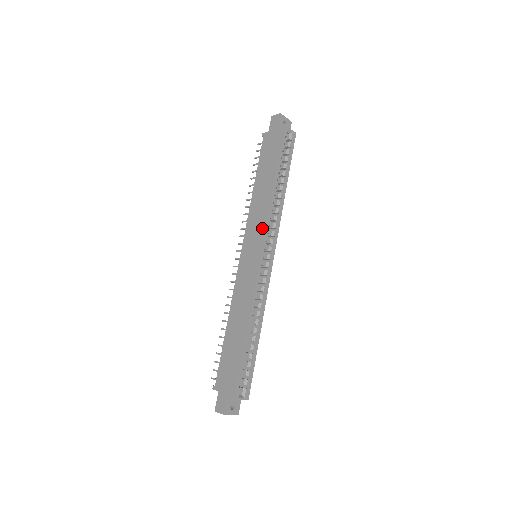
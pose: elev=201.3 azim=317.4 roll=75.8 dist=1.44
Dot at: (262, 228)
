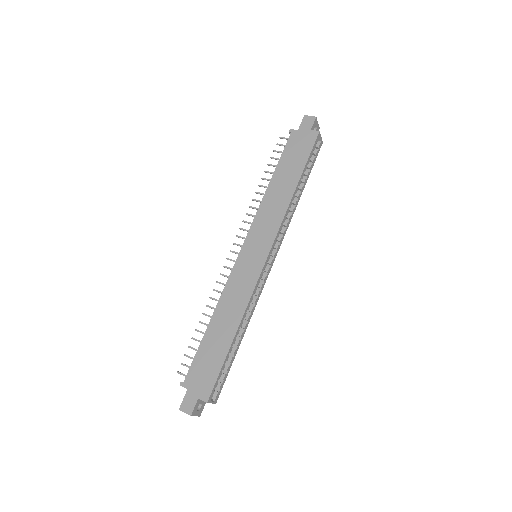
Dot at: (273, 231)
